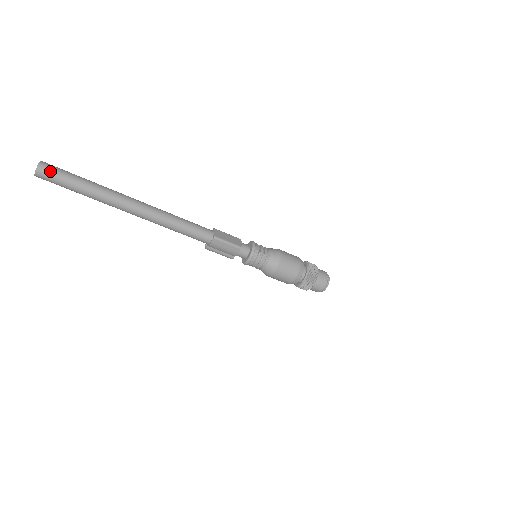
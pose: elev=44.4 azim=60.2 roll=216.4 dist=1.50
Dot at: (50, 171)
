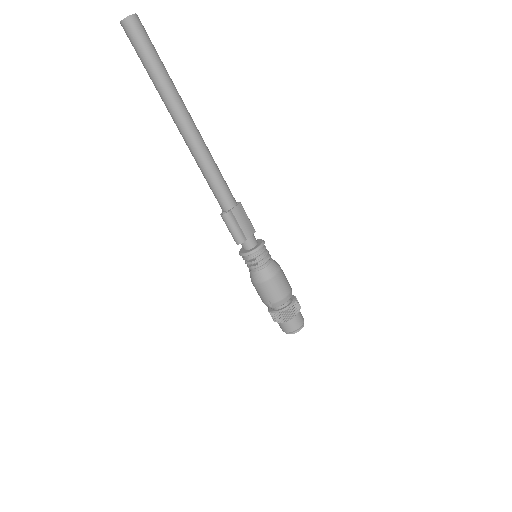
Dot at: (144, 28)
